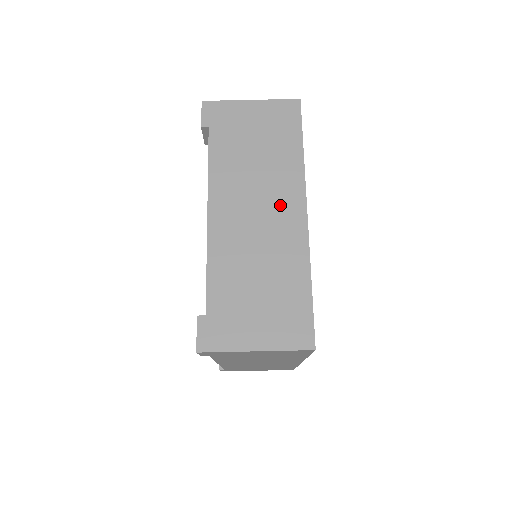
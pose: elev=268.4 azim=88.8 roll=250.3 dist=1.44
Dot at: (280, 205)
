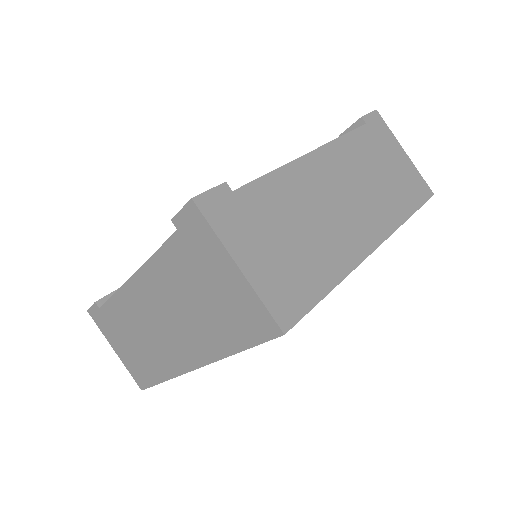
Dot at: (364, 218)
